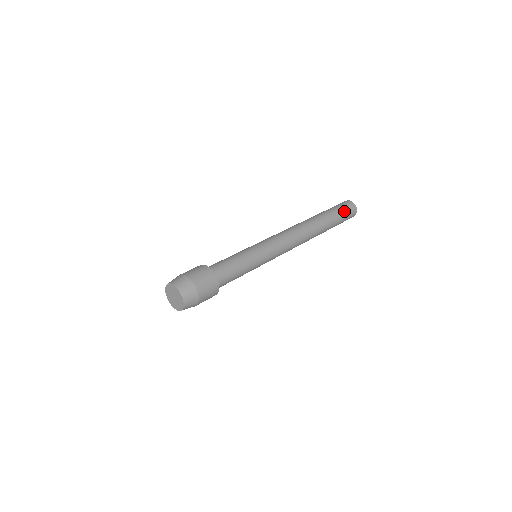
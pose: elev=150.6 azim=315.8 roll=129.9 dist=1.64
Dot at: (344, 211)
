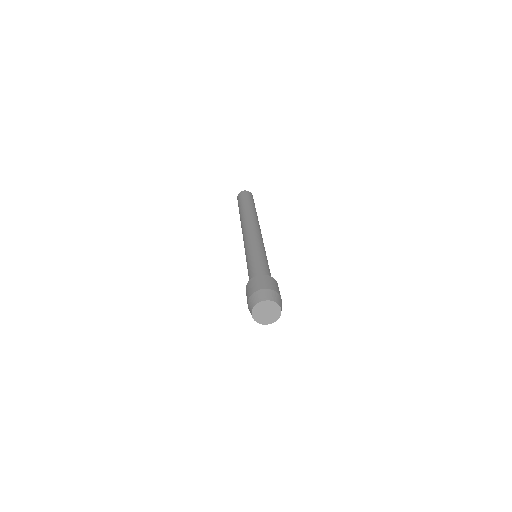
Dot at: (253, 201)
